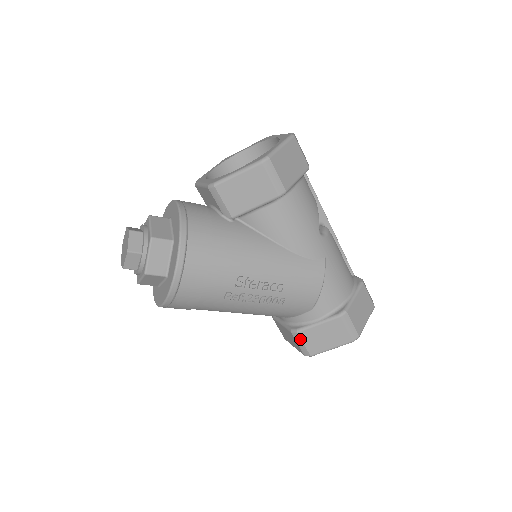
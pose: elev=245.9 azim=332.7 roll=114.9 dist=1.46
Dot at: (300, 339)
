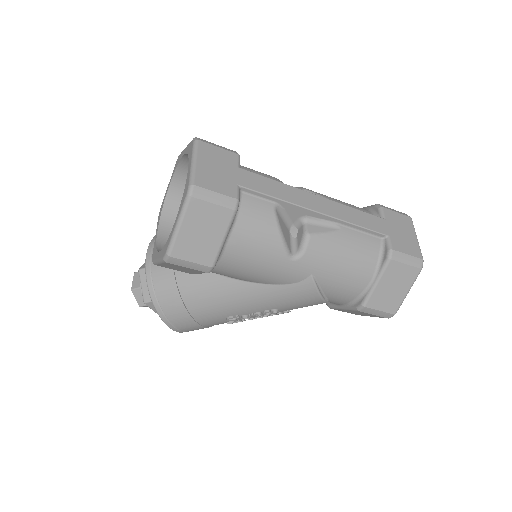
Dot at: occluded
